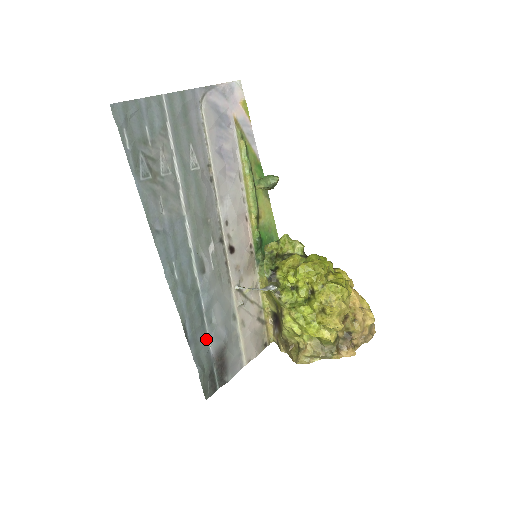
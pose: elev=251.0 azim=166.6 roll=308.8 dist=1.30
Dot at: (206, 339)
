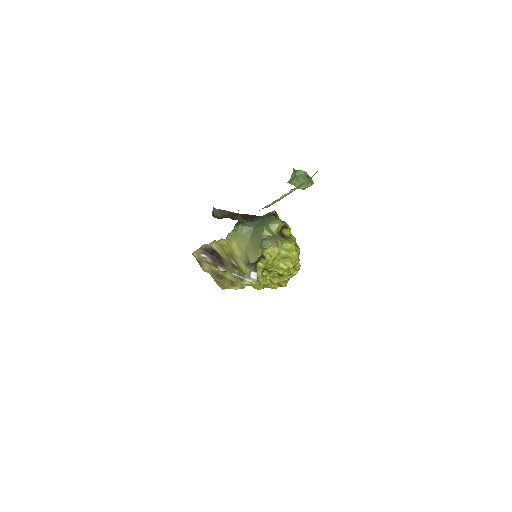
Dot at: occluded
